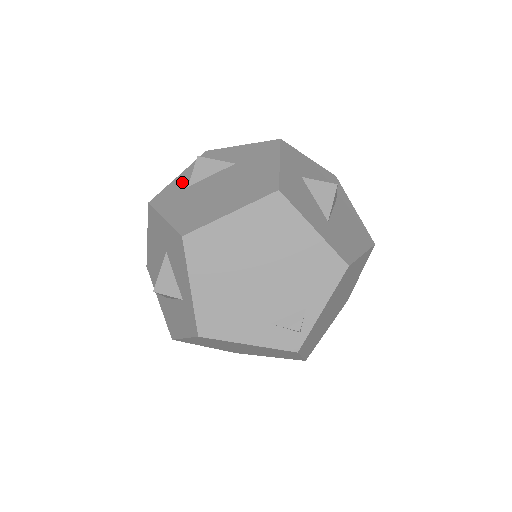
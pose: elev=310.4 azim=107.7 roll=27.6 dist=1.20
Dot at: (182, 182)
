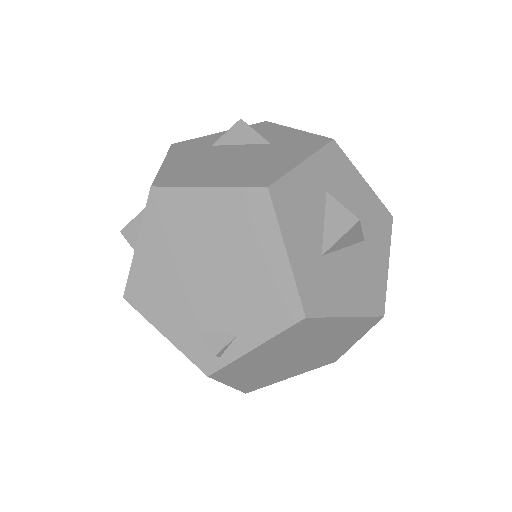
Dot at: (214, 139)
